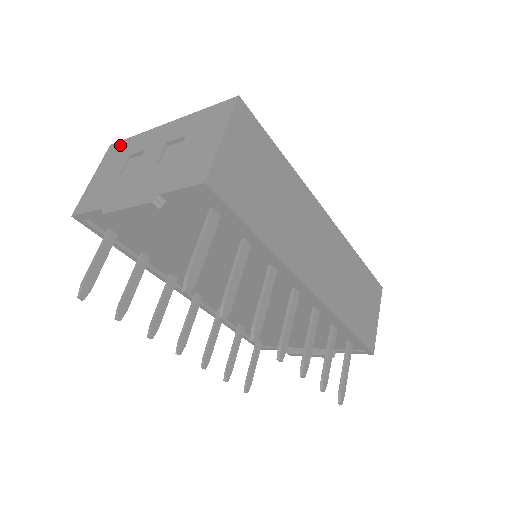
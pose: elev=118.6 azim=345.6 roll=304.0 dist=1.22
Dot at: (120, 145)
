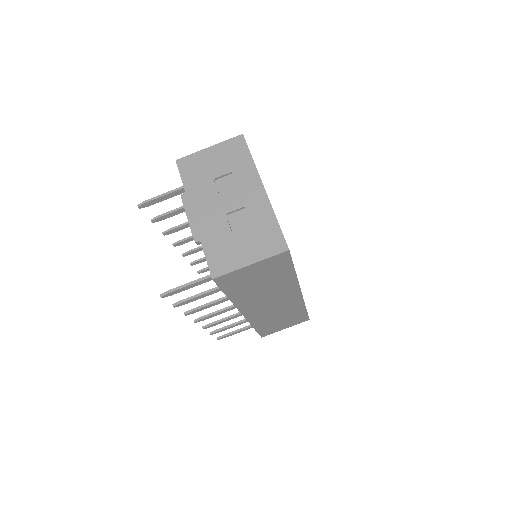
Dot at: (242, 149)
